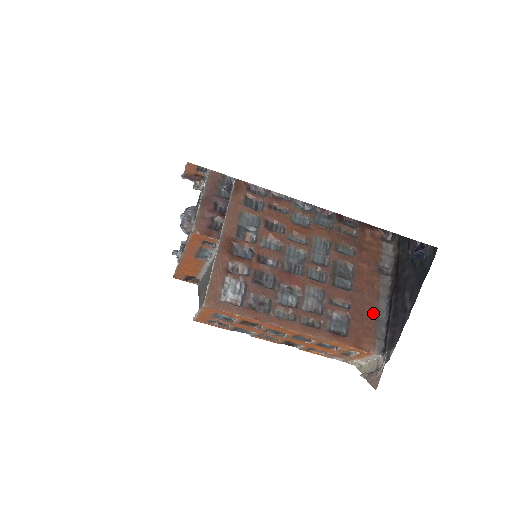
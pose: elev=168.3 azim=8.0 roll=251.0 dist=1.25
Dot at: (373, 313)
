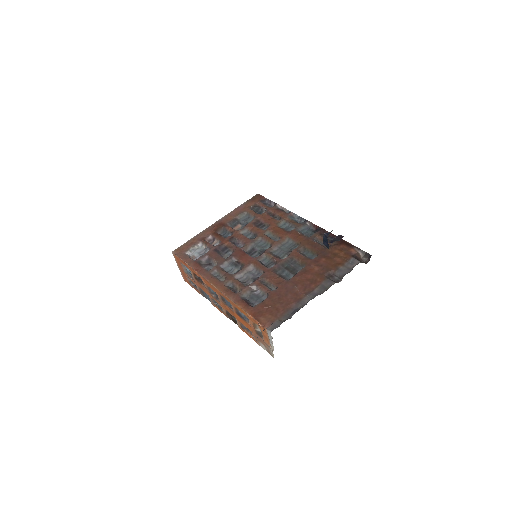
Dot at: (292, 301)
